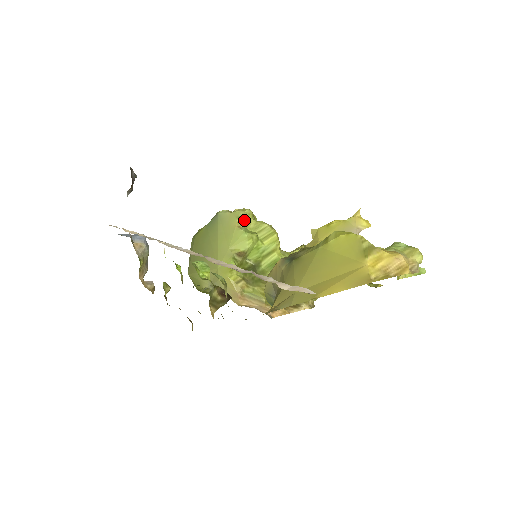
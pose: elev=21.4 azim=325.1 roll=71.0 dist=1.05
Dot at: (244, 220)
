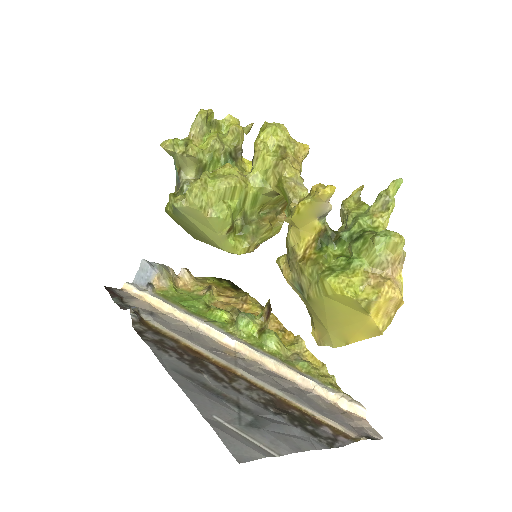
Dot at: (205, 205)
